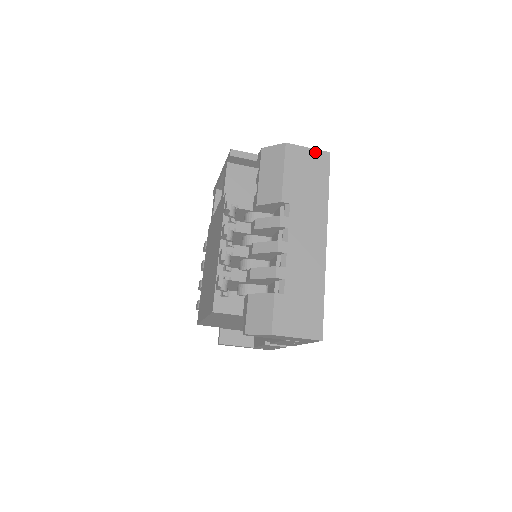
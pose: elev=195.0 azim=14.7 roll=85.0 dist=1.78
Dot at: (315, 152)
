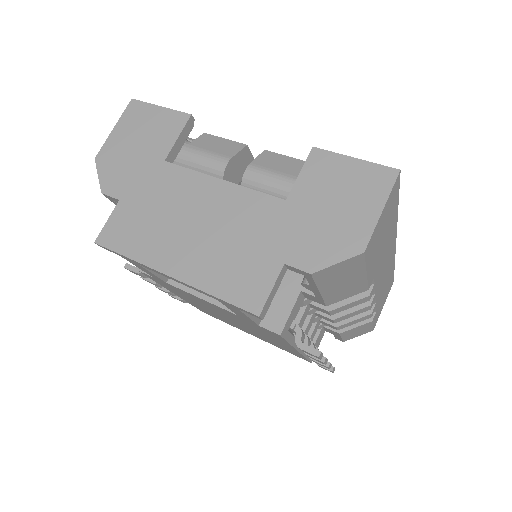
Dot at: (388, 201)
